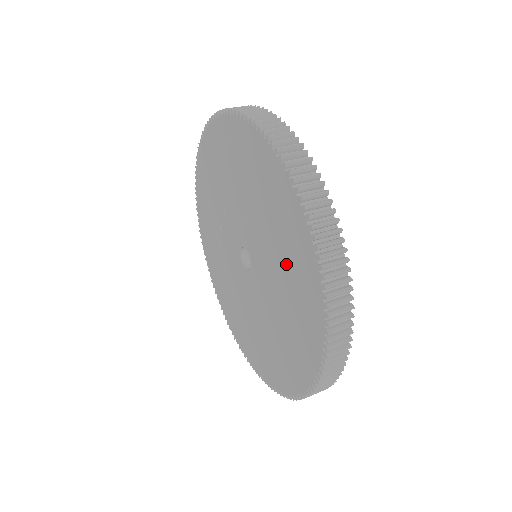
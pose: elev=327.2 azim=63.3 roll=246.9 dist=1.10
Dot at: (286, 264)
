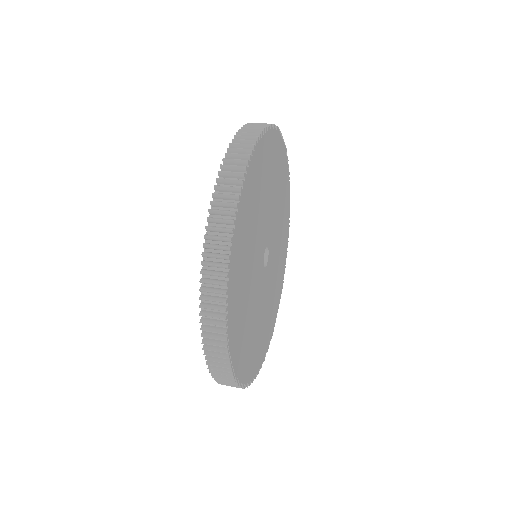
Dot at: occluded
